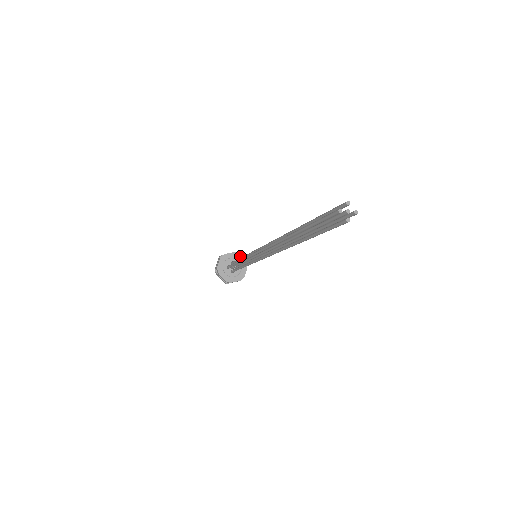
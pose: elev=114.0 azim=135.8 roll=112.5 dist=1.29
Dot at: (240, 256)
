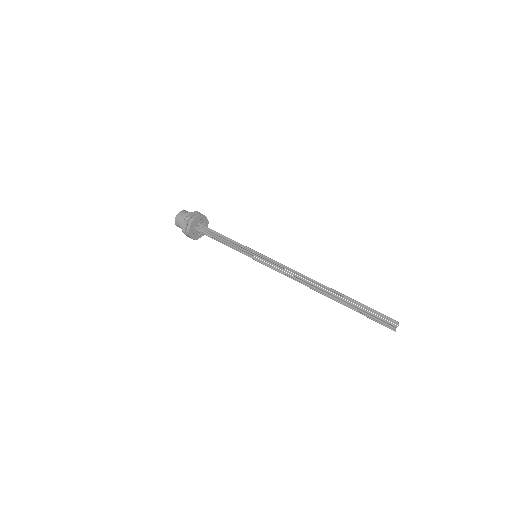
Dot at: (204, 216)
